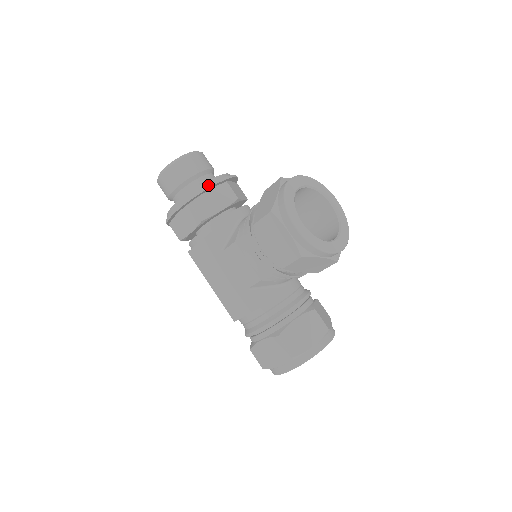
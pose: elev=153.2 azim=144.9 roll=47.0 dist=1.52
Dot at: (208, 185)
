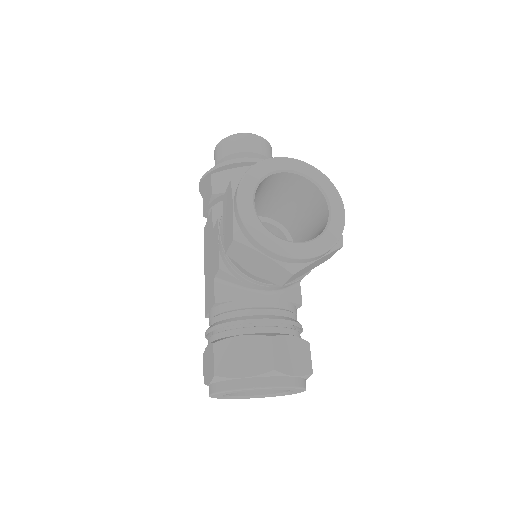
Dot at: (233, 161)
